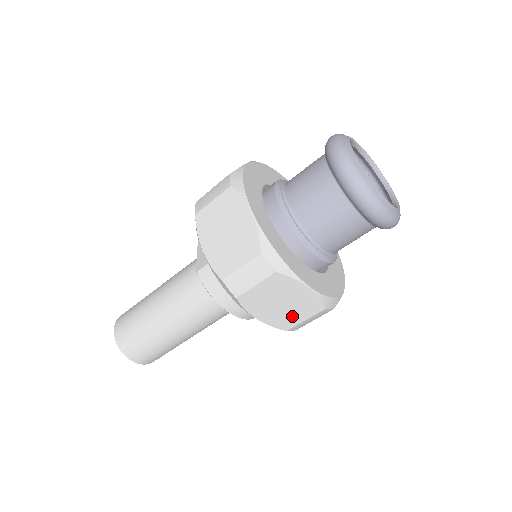
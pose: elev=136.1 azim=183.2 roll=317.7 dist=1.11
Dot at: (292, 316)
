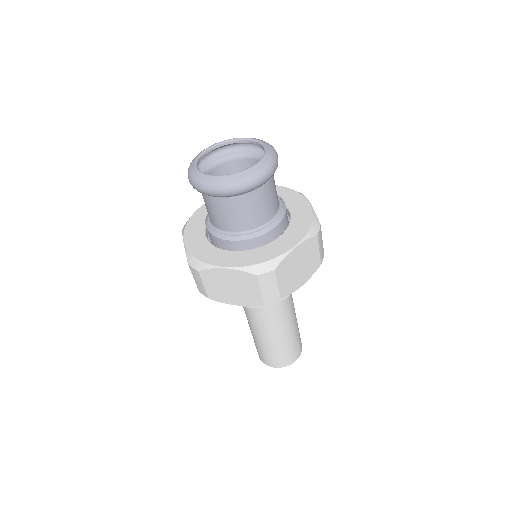
Dot at: (250, 292)
